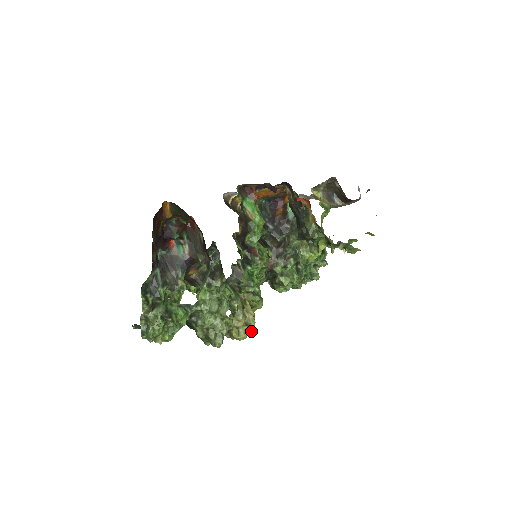
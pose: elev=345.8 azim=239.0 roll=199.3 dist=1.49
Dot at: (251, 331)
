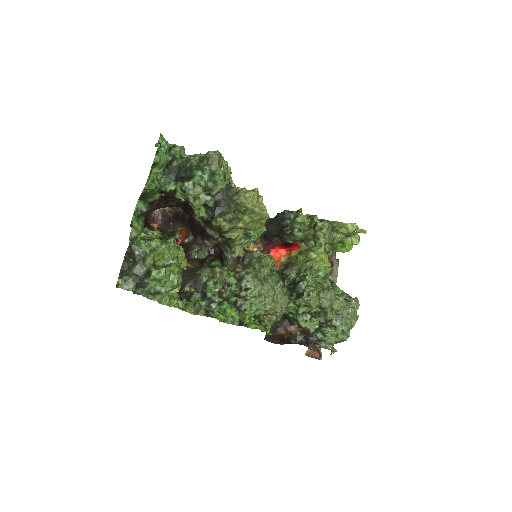
Dot at: (260, 197)
